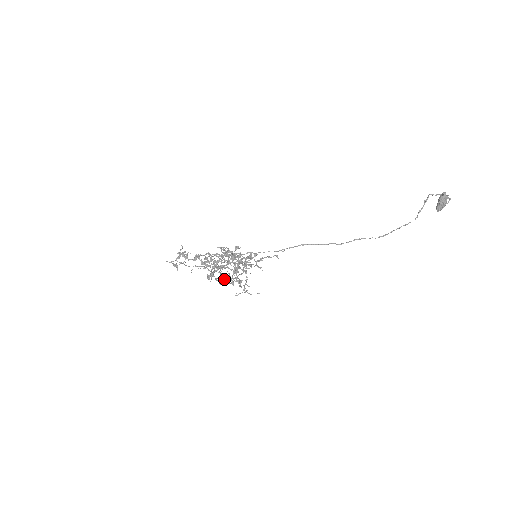
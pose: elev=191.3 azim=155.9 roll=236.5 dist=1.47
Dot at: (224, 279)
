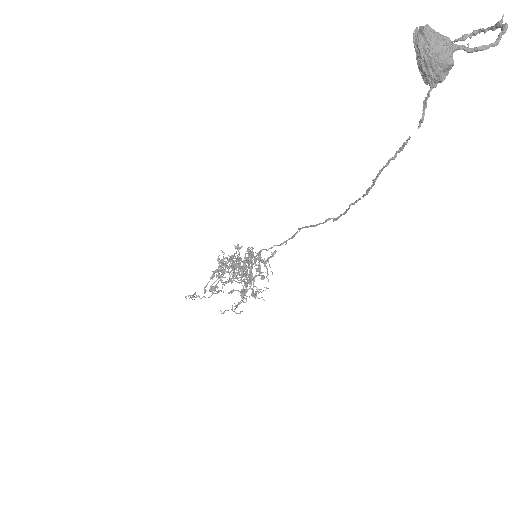
Dot at: (217, 291)
